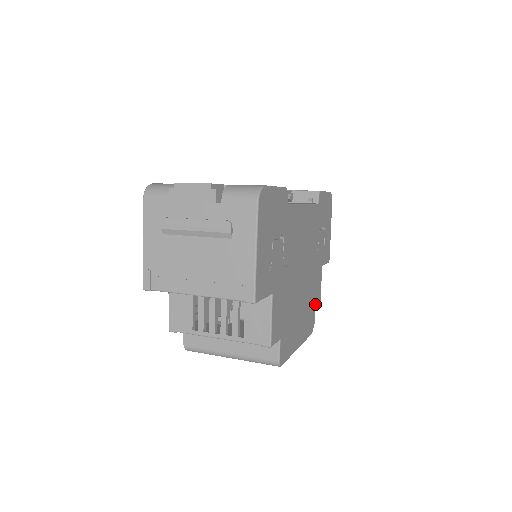
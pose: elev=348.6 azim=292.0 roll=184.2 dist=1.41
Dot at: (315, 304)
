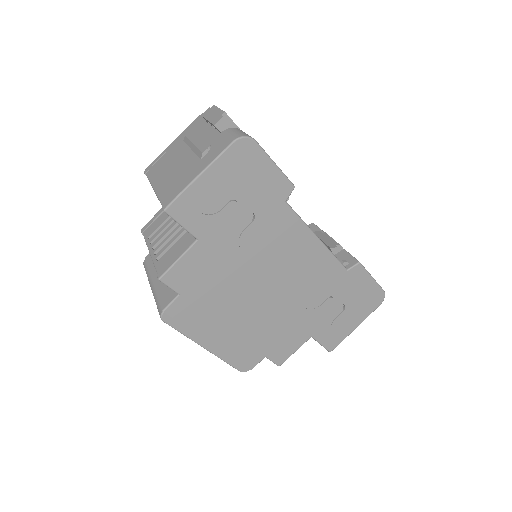
Dot at: (269, 353)
